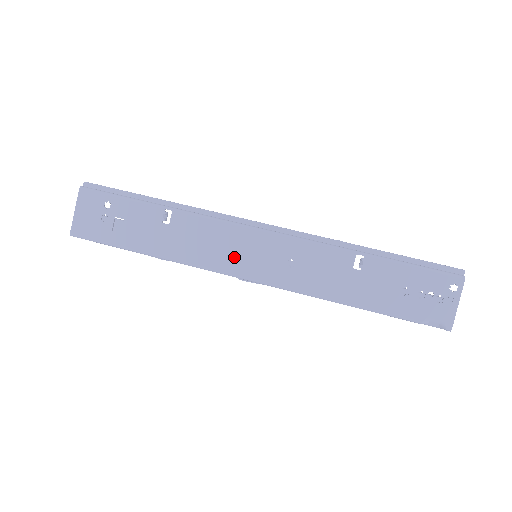
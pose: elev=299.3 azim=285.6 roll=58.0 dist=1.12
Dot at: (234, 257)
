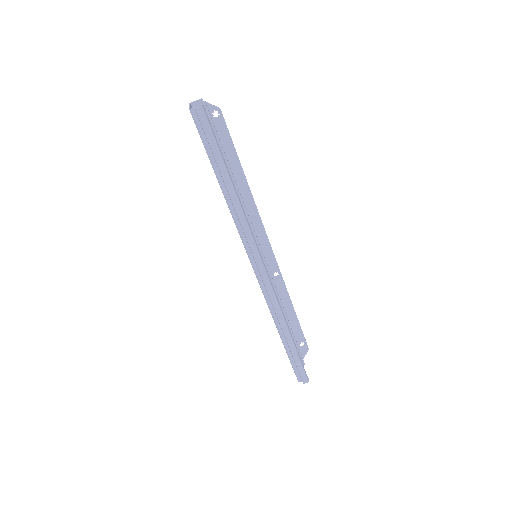
Dot at: occluded
